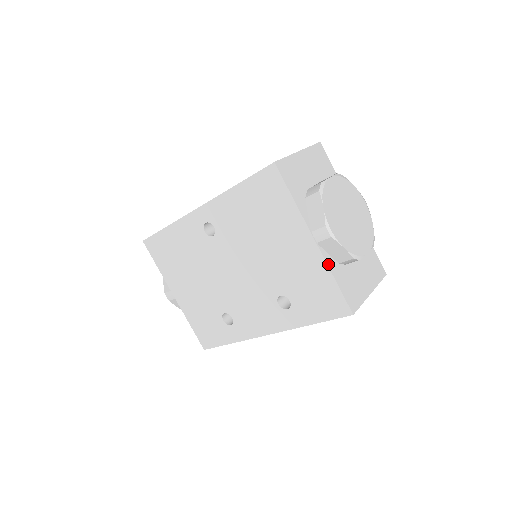
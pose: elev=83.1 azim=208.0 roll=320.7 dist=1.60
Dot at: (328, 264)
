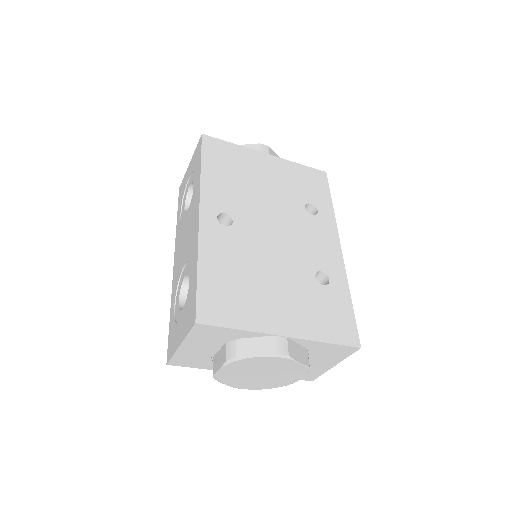
Dot at: occluded
